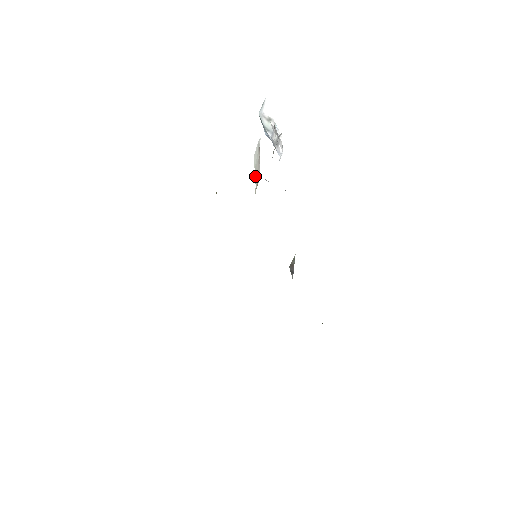
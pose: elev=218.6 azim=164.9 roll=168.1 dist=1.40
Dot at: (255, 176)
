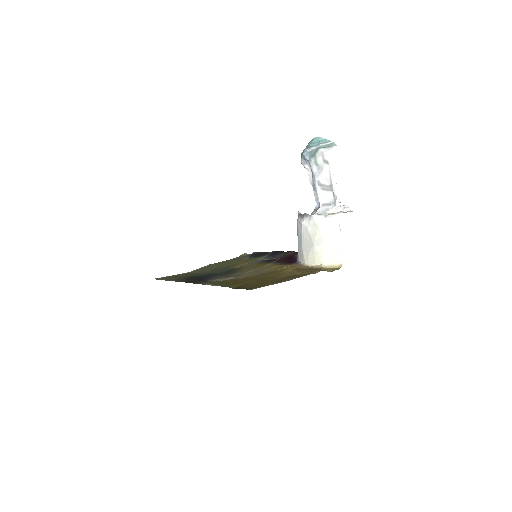
Dot at: (322, 241)
